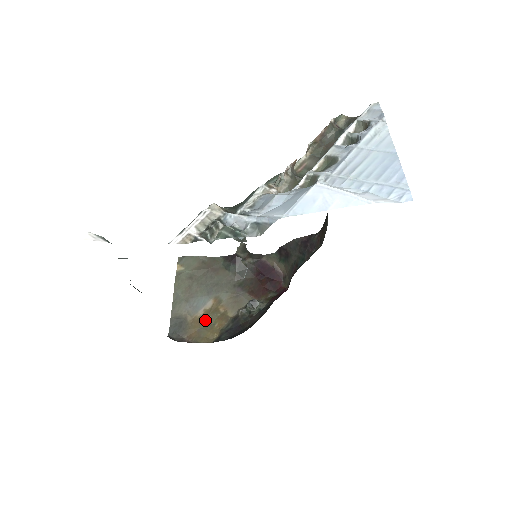
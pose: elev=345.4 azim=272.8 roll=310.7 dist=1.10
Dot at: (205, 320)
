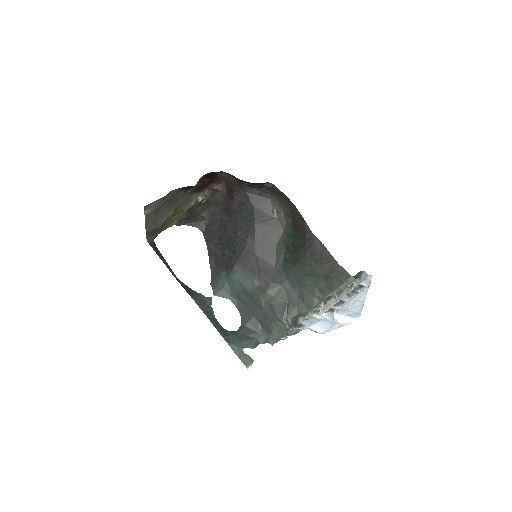
Dot at: (168, 220)
